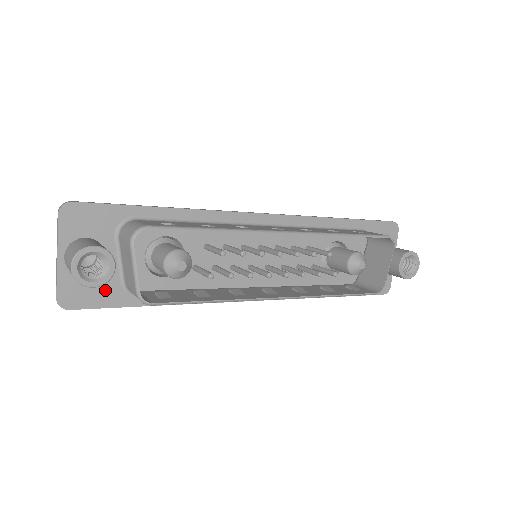
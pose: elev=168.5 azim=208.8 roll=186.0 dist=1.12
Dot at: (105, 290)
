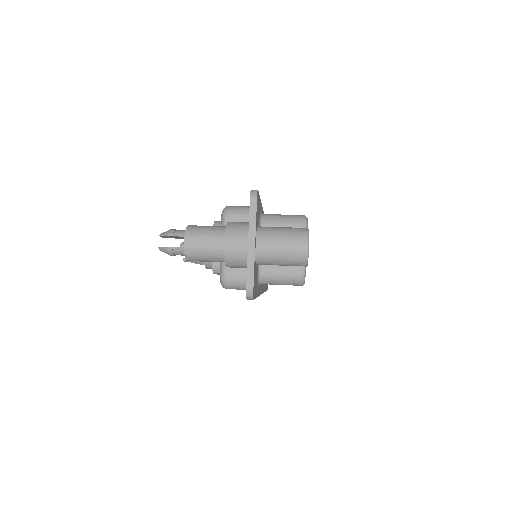
Dot at: (256, 280)
